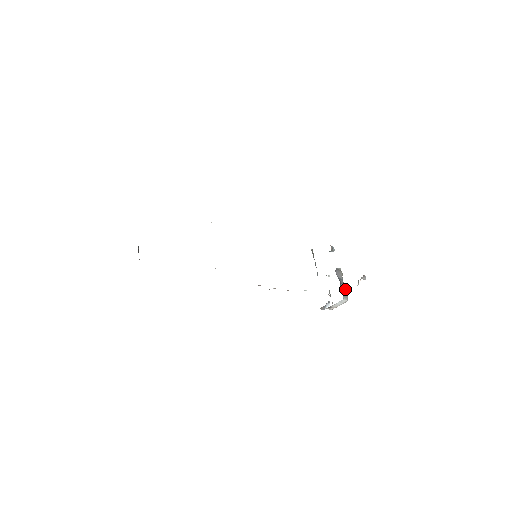
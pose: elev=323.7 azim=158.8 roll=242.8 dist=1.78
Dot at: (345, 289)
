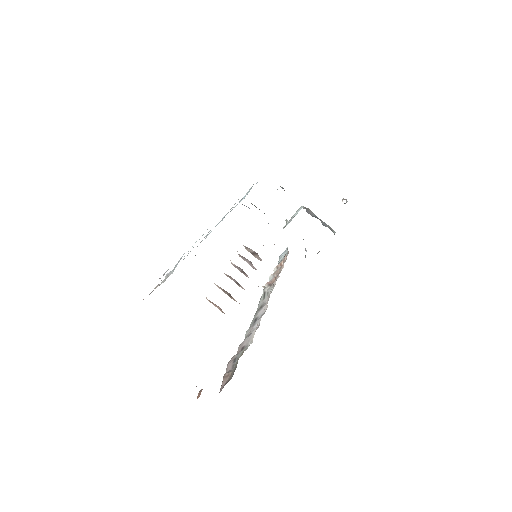
Dot at: (326, 224)
